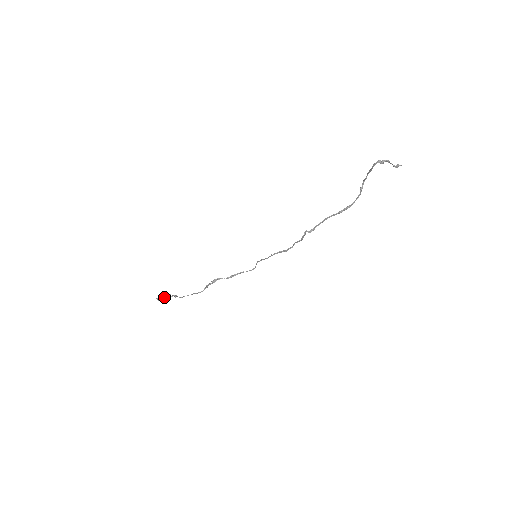
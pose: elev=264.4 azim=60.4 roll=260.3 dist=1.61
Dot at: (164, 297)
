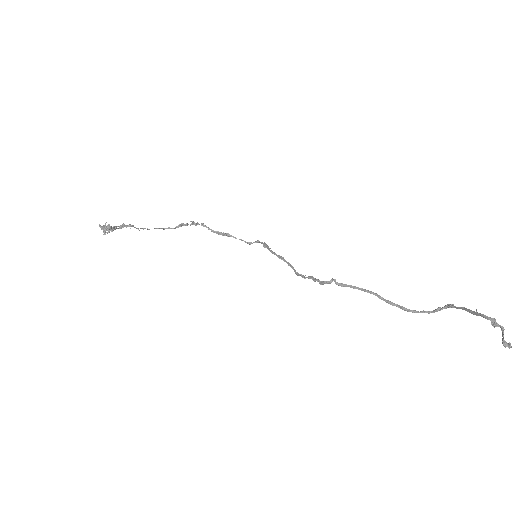
Dot at: (110, 229)
